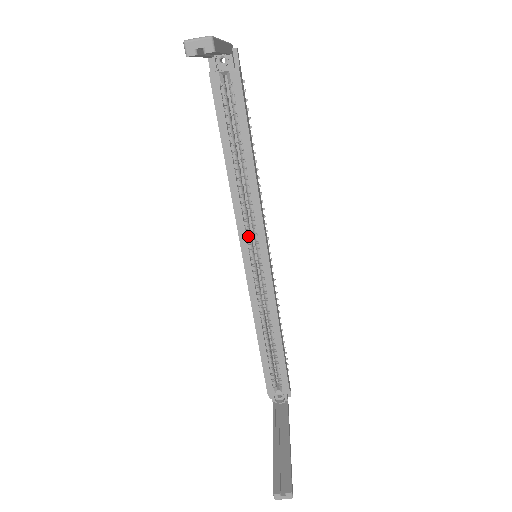
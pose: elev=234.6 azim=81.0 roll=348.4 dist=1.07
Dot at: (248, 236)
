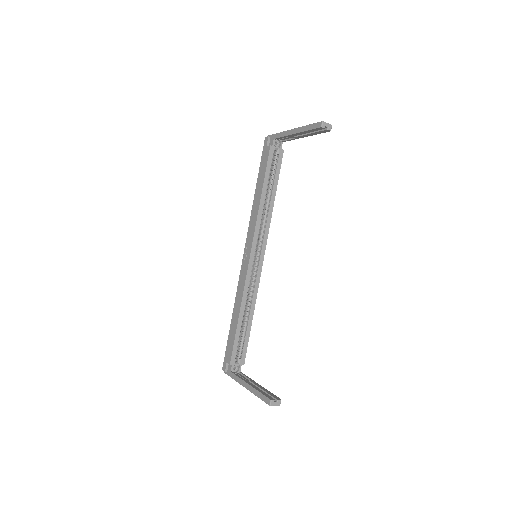
Dot at: occluded
